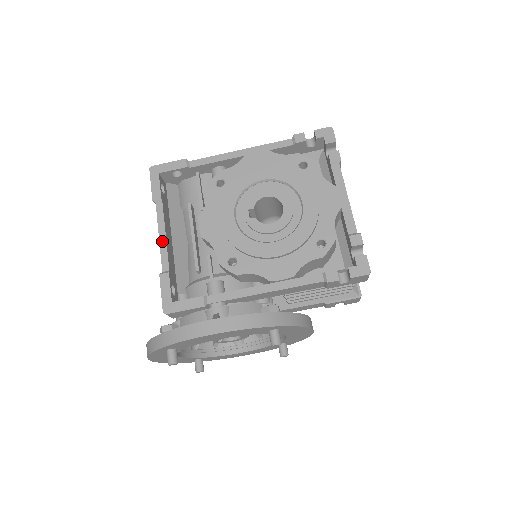
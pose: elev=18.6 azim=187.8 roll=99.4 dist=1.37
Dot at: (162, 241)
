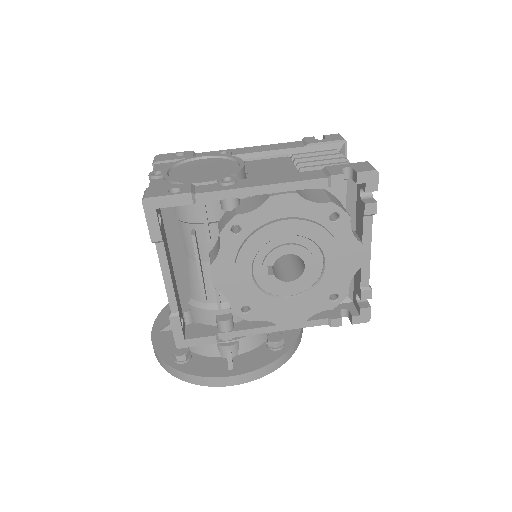
Dot at: (168, 285)
